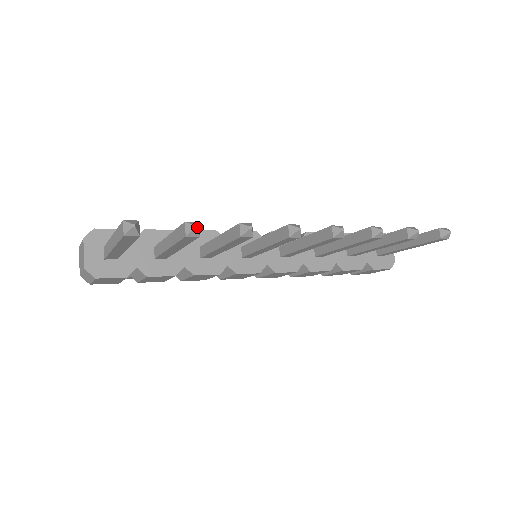
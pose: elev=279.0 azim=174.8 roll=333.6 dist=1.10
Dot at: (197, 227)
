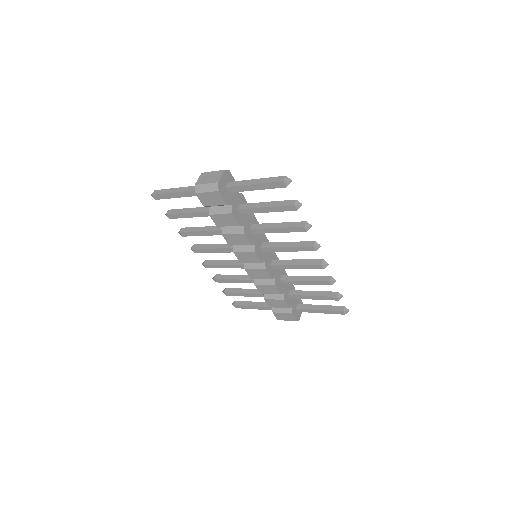
Dot at: occluded
